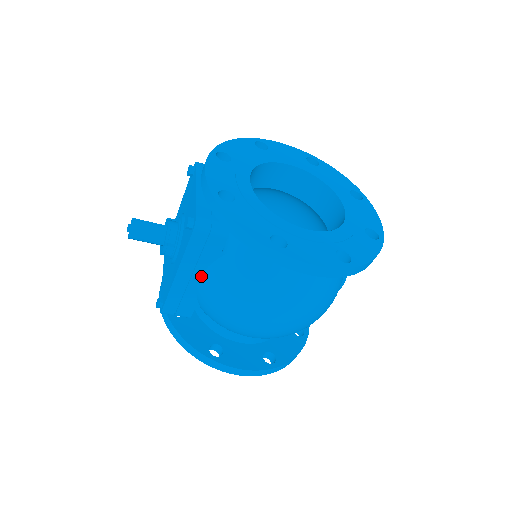
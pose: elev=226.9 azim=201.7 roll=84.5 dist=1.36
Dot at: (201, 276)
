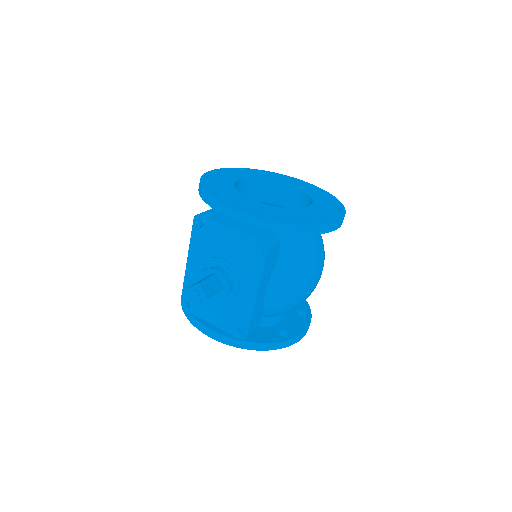
Dot at: (268, 285)
